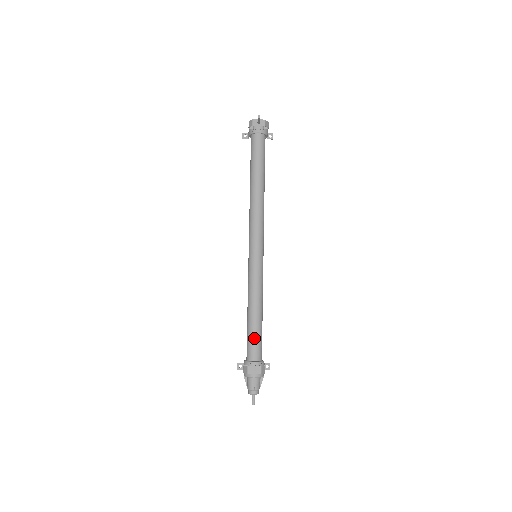
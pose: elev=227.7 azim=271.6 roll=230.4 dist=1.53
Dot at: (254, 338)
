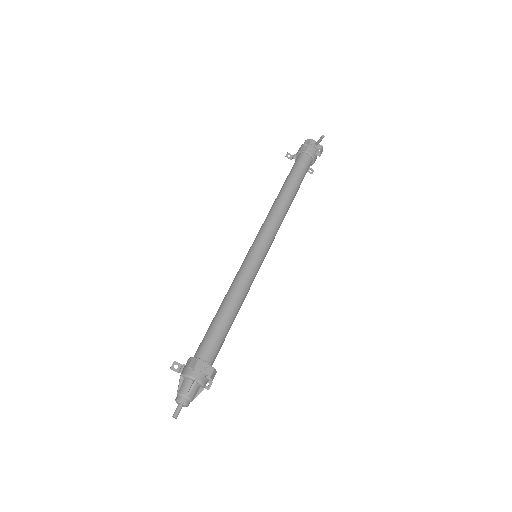
Dot at: (217, 335)
